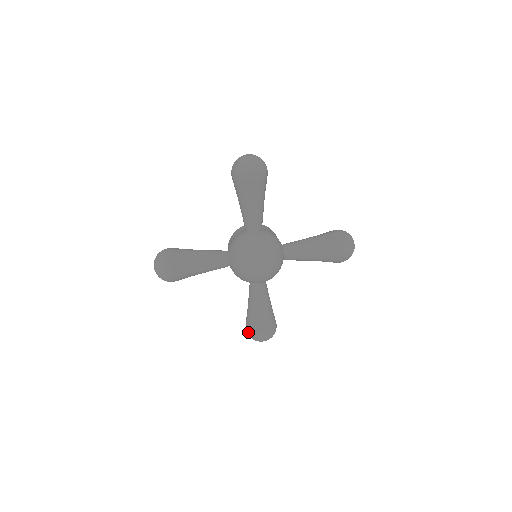
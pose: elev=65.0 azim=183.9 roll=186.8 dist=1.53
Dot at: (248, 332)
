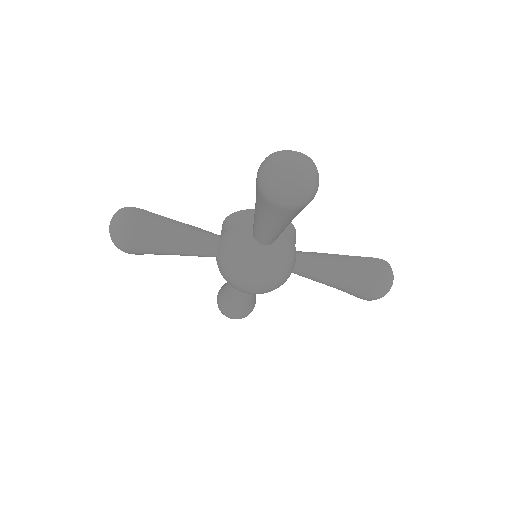
Dot at: (218, 305)
